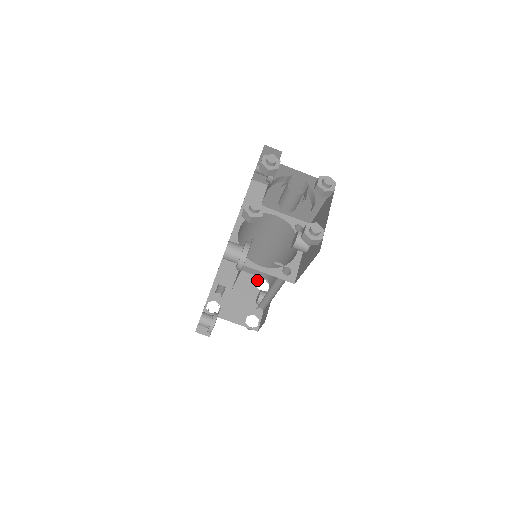
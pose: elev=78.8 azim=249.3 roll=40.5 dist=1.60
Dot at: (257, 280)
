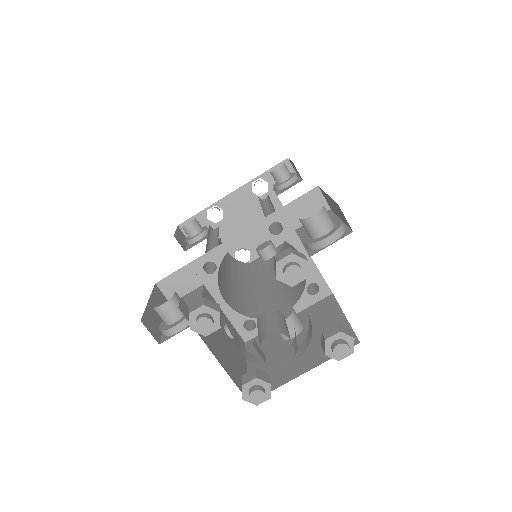
Dot at: occluded
